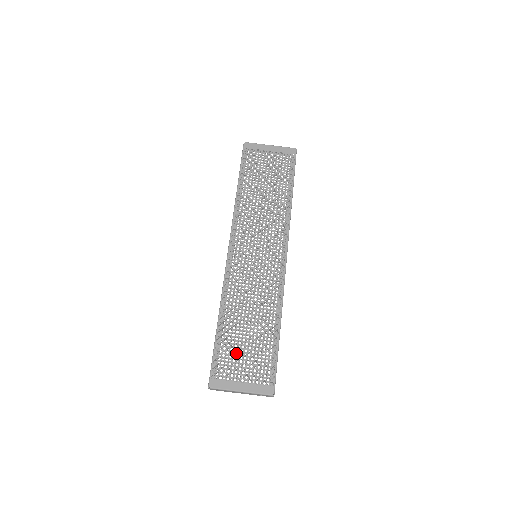
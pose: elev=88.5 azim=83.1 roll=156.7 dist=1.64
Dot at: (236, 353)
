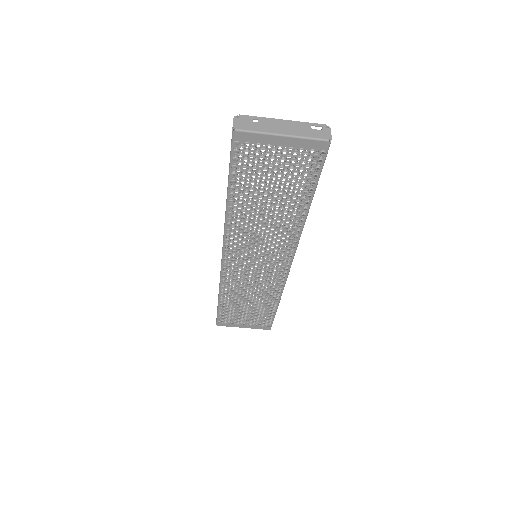
Dot at: (238, 314)
